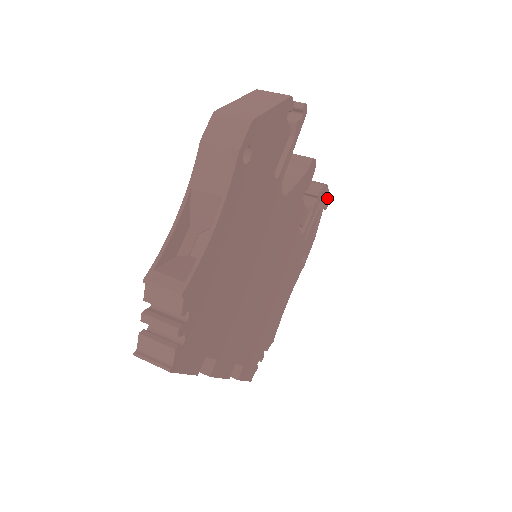
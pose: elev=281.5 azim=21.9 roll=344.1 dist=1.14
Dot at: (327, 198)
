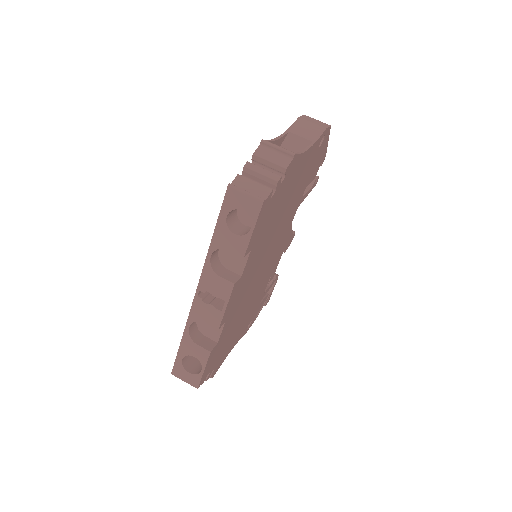
Dot at: (270, 295)
